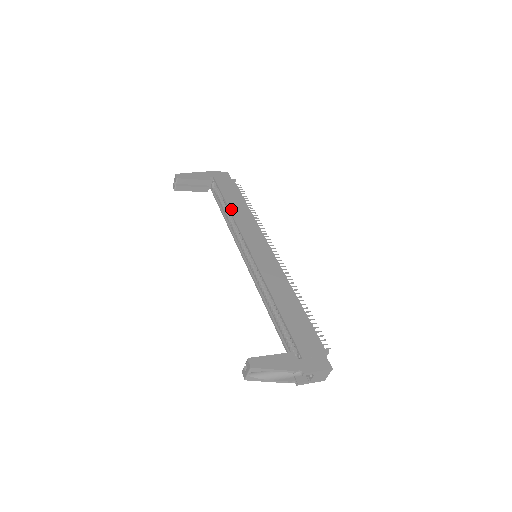
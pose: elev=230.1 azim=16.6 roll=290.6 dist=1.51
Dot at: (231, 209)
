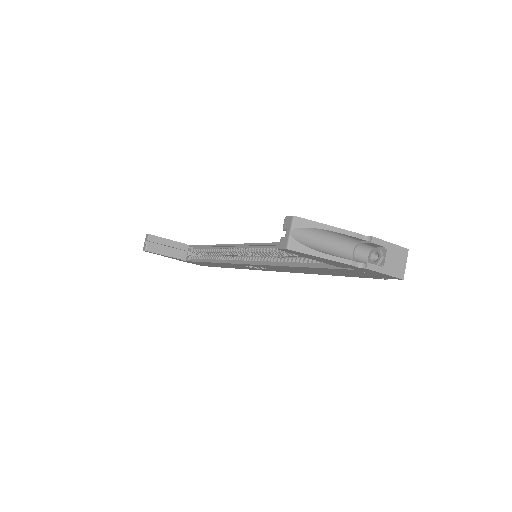
Dot at: (215, 245)
